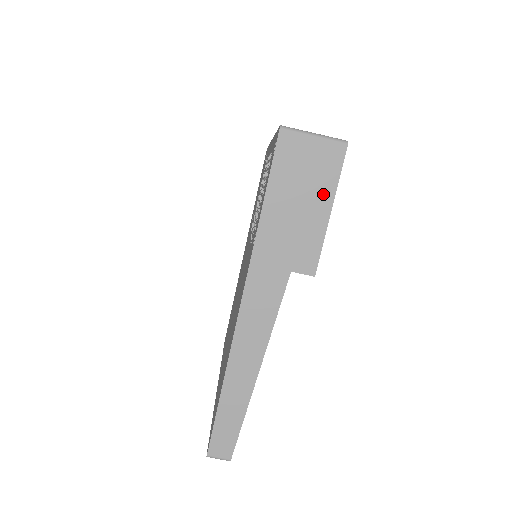
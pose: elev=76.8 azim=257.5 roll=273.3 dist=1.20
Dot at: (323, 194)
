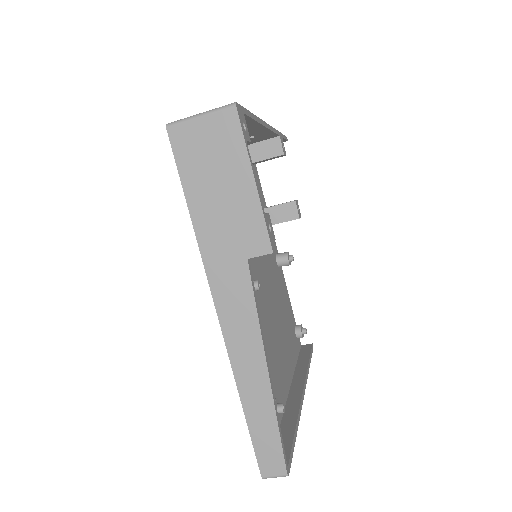
Dot at: (238, 167)
